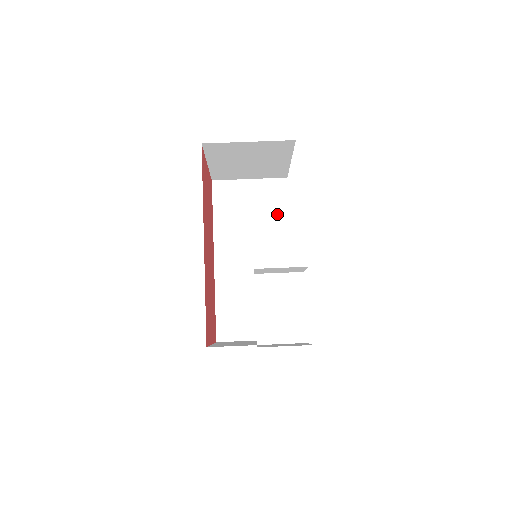
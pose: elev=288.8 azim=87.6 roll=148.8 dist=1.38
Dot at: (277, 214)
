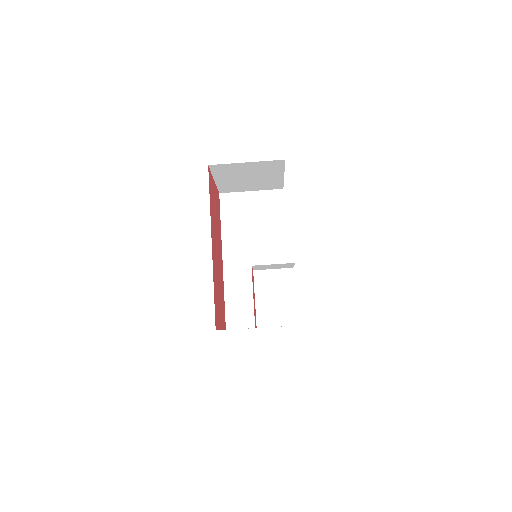
Dot at: (275, 220)
